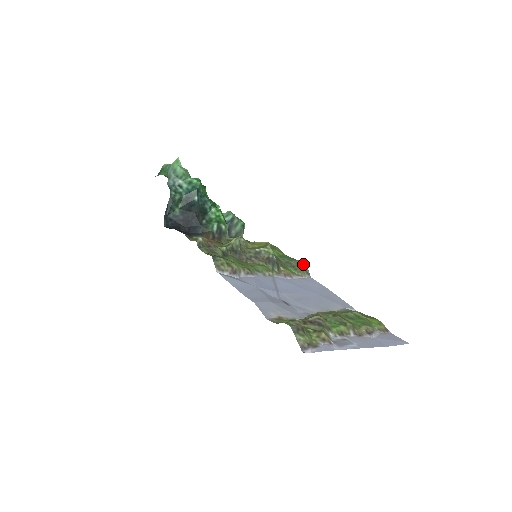
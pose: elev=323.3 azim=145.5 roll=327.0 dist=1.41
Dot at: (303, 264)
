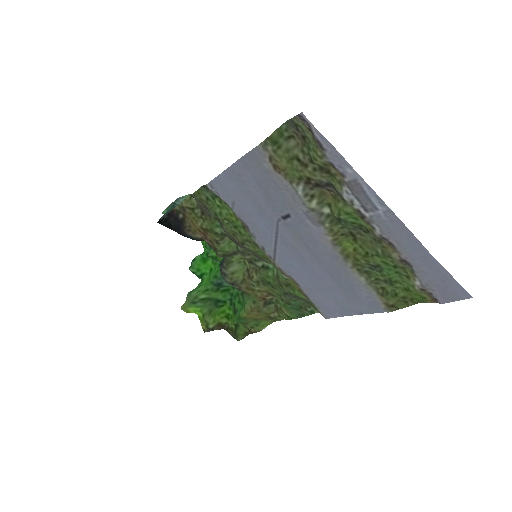
Dot at: occluded
